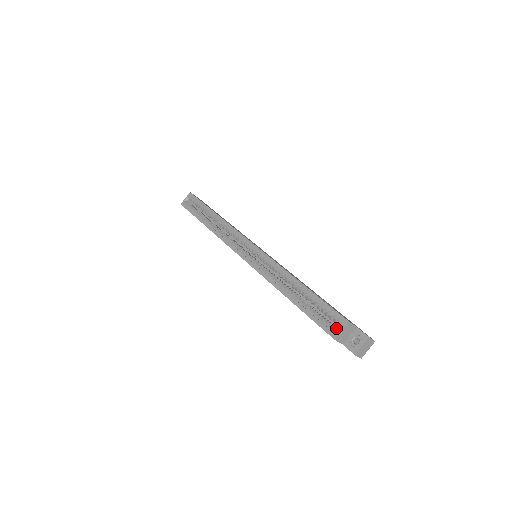
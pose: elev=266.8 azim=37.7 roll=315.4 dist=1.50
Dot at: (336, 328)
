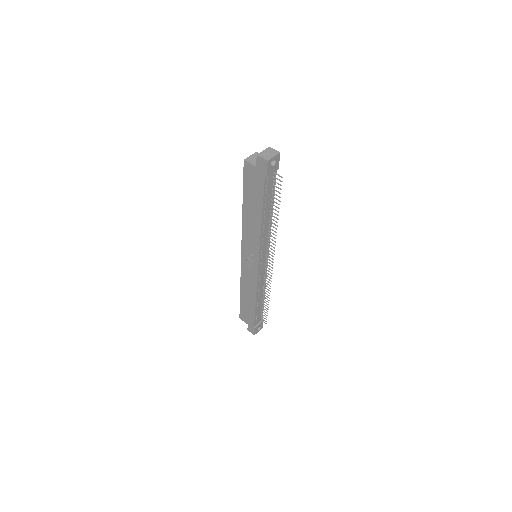
Dot at: occluded
